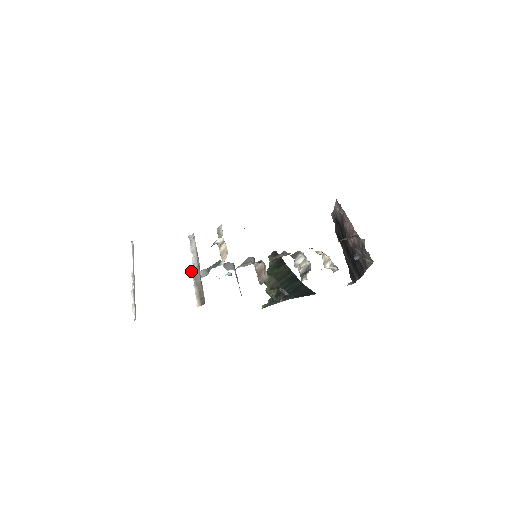
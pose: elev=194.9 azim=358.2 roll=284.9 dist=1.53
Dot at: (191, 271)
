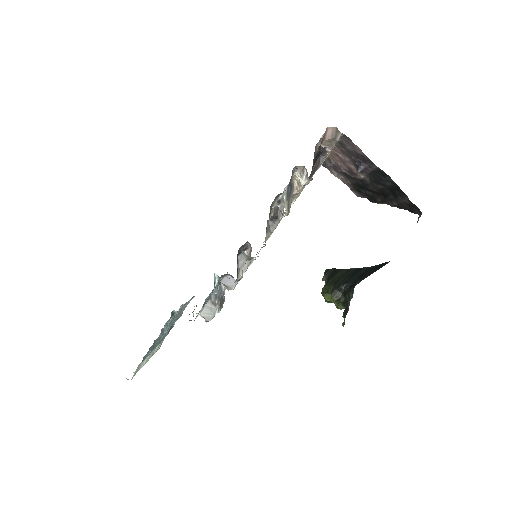
Dot at: (193, 314)
